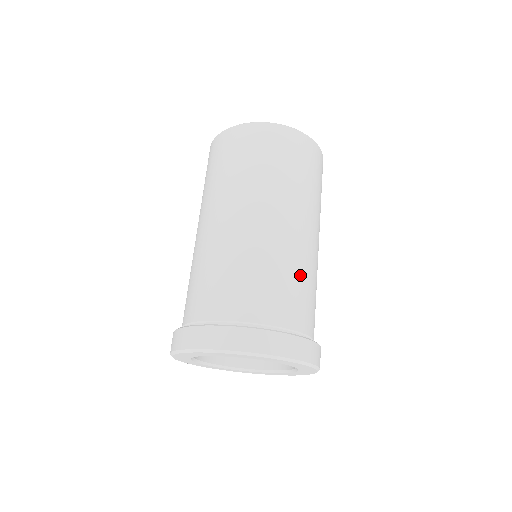
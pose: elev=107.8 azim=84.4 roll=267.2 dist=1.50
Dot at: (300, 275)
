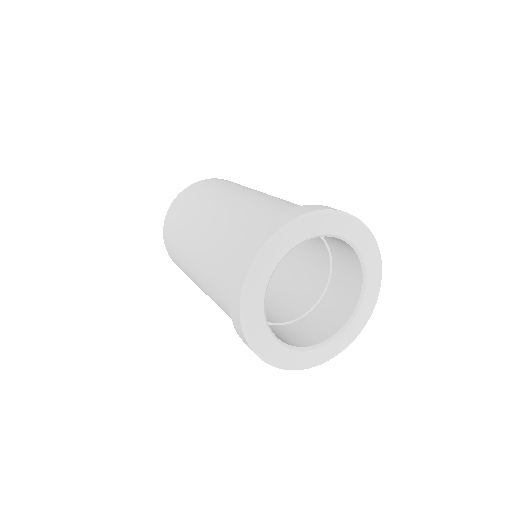
Dot at: (283, 201)
